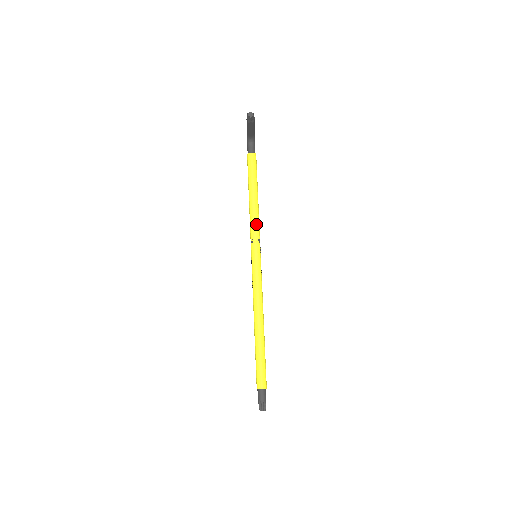
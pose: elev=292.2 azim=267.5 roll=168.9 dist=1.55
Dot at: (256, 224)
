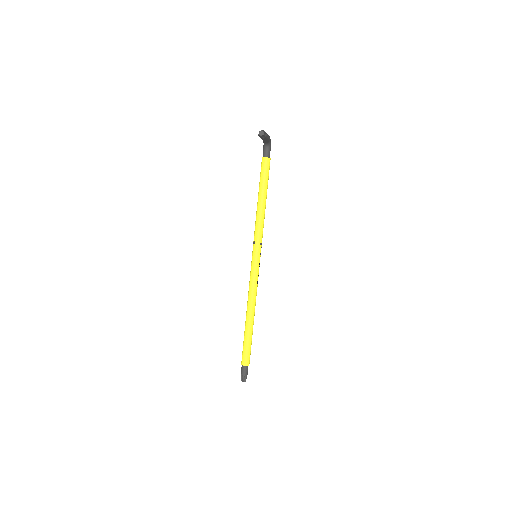
Dot at: (260, 228)
